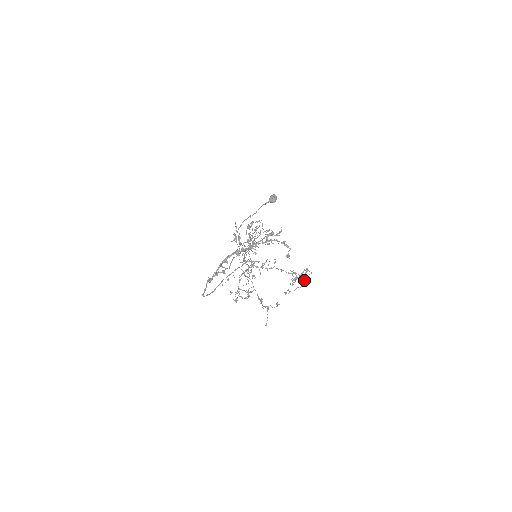
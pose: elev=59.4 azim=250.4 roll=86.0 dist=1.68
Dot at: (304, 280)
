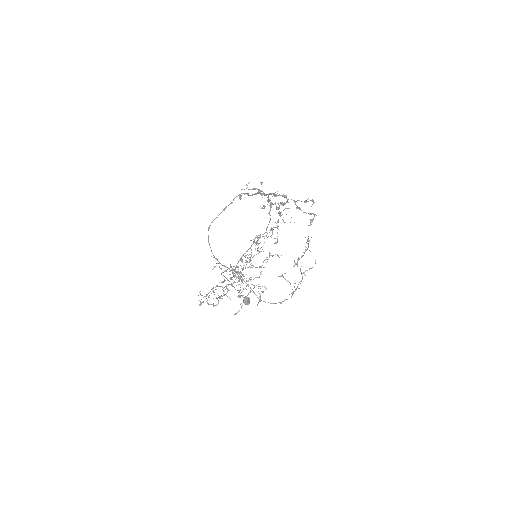
Dot at: (293, 292)
